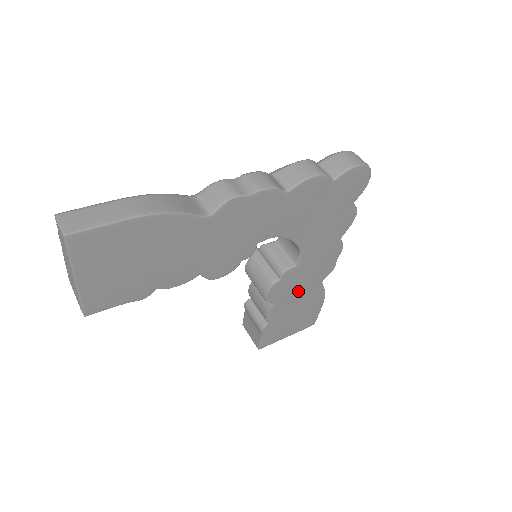
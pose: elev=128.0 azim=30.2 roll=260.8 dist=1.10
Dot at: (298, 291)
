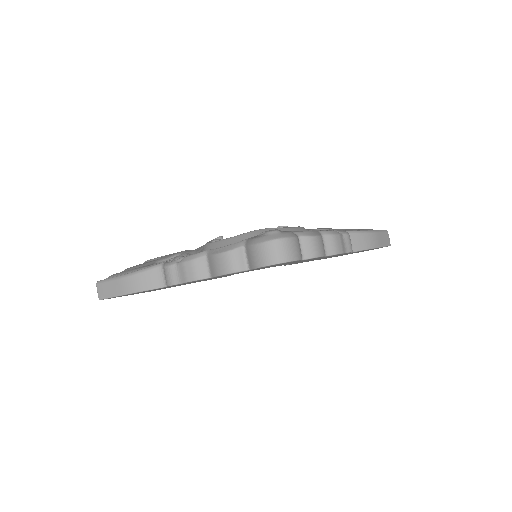
Dot at: occluded
